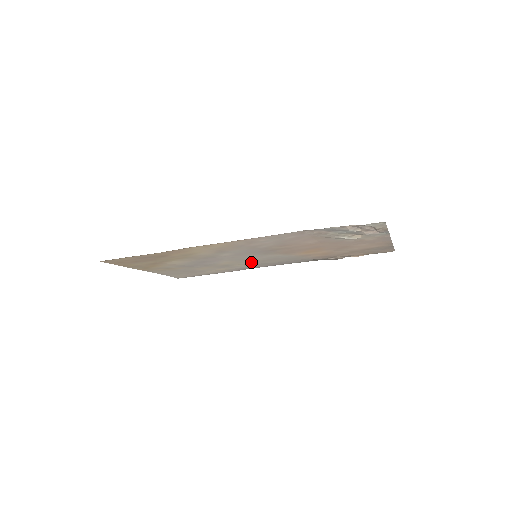
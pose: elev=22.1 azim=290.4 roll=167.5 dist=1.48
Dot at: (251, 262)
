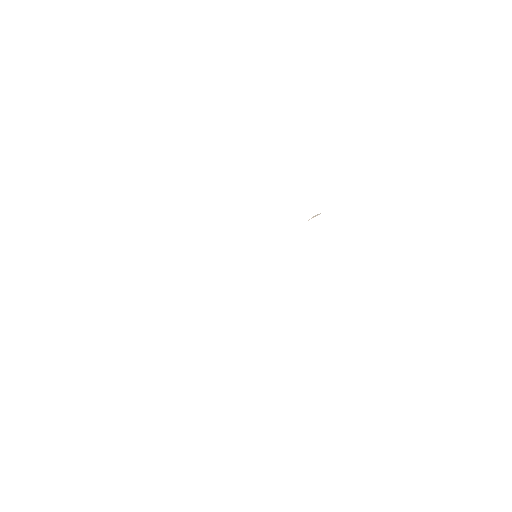
Dot at: occluded
